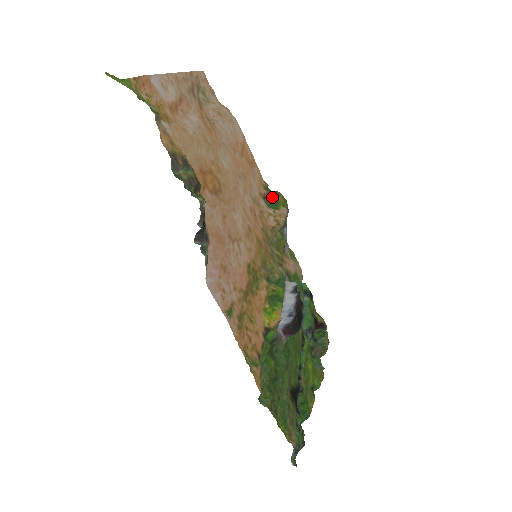
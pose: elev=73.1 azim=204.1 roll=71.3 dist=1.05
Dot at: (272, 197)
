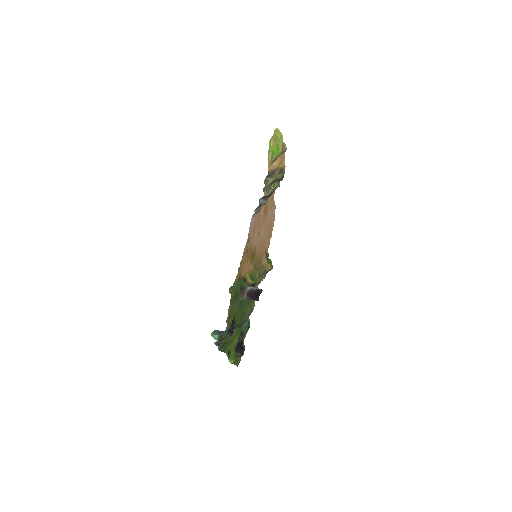
Dot at: (268, 259)
